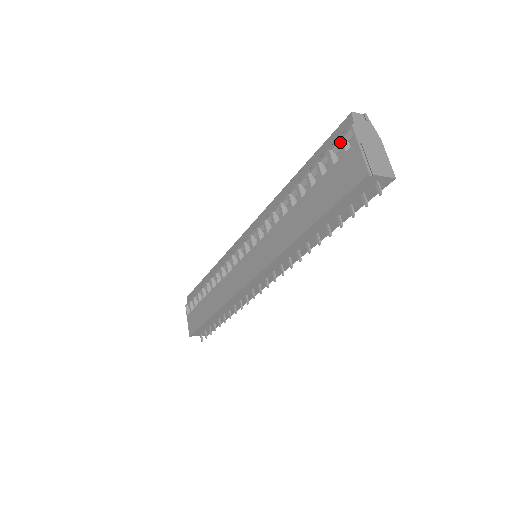
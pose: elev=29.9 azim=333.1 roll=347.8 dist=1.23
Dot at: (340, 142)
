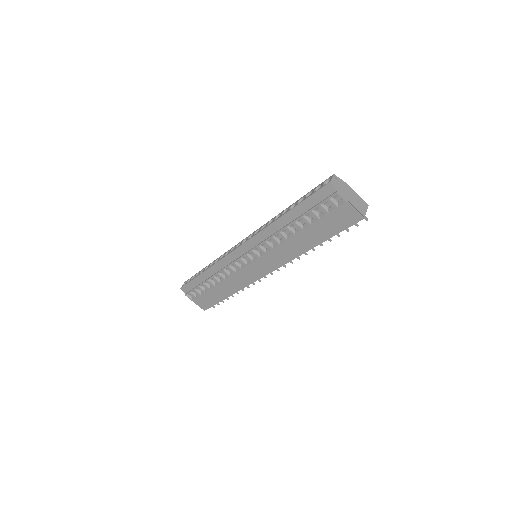
Dot at: (330, 201)
